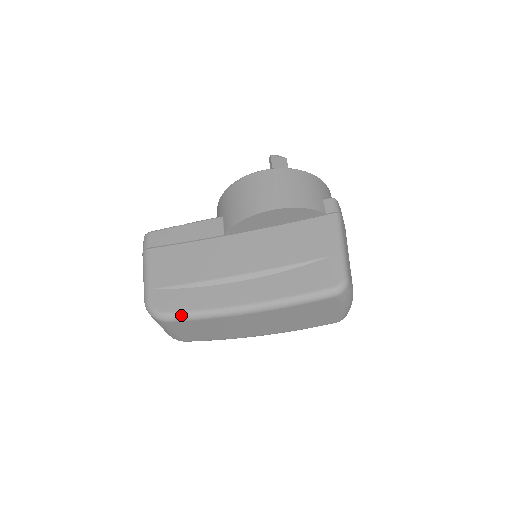
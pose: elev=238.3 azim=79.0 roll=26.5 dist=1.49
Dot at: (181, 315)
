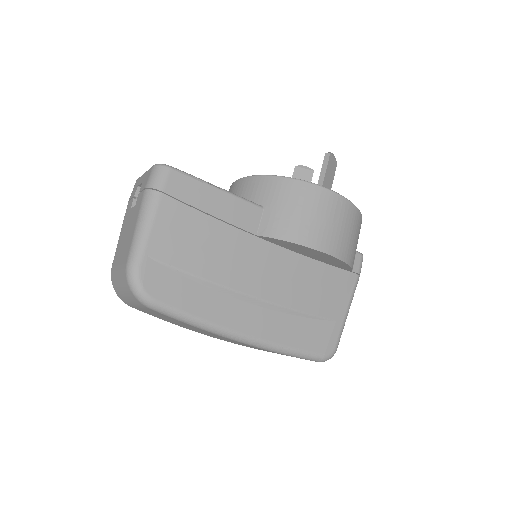
Dot at: (171, 311)
